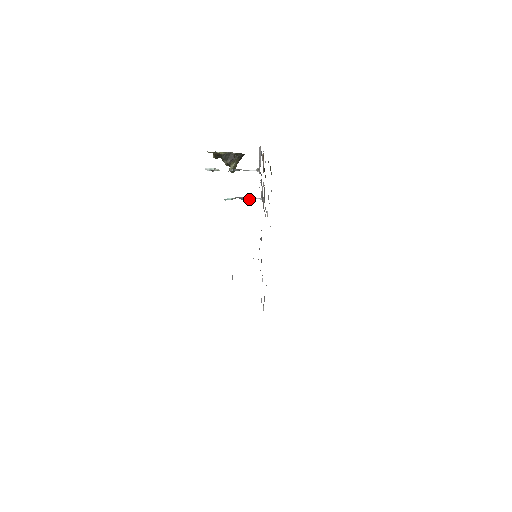
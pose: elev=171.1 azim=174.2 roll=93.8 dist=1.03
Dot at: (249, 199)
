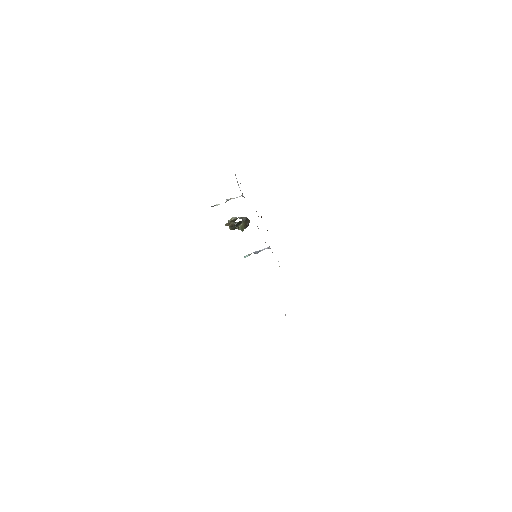
Dot at: (260, 251)
